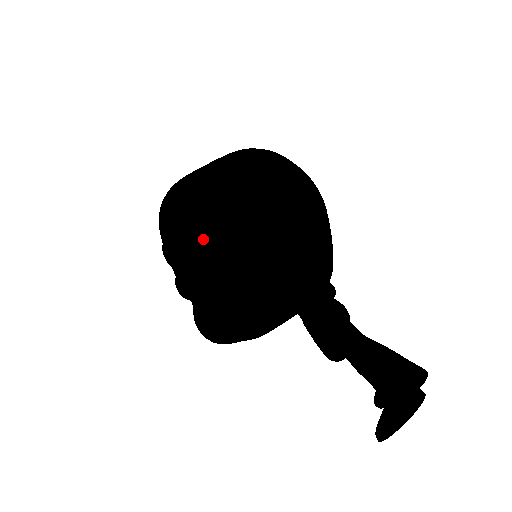
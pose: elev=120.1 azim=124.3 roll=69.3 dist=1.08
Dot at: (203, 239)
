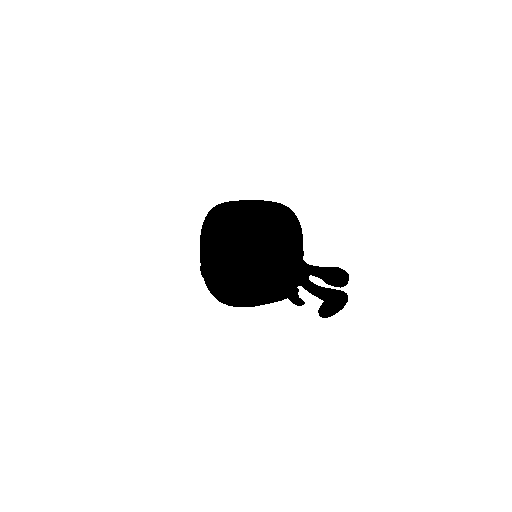
Dot at: (234, 219)
